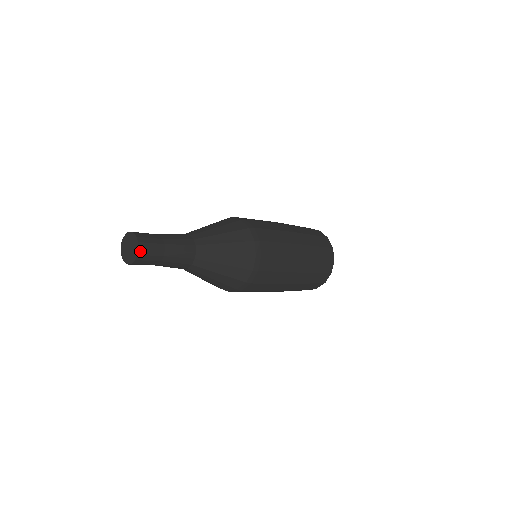
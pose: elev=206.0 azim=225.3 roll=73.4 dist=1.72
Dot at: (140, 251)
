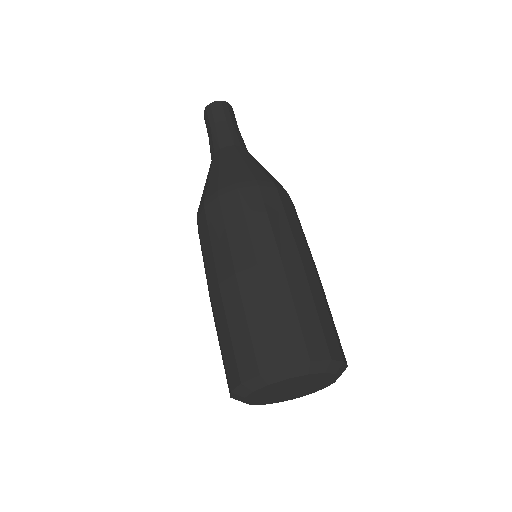
Dot at: (229, 105)
